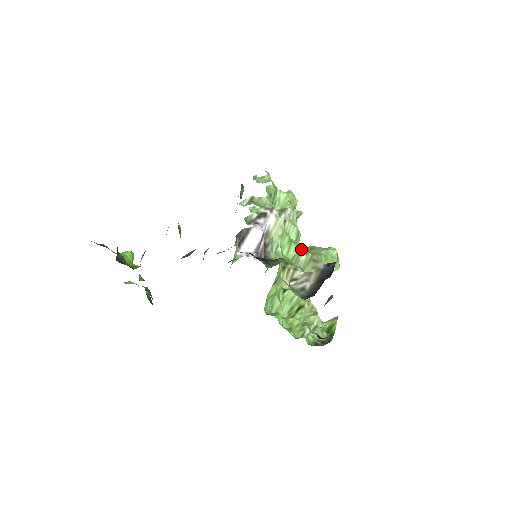
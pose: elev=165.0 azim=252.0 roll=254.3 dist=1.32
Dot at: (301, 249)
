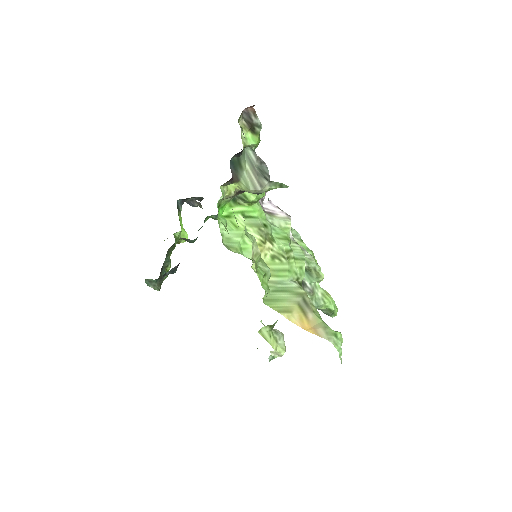
Dot at: (299, 284)
